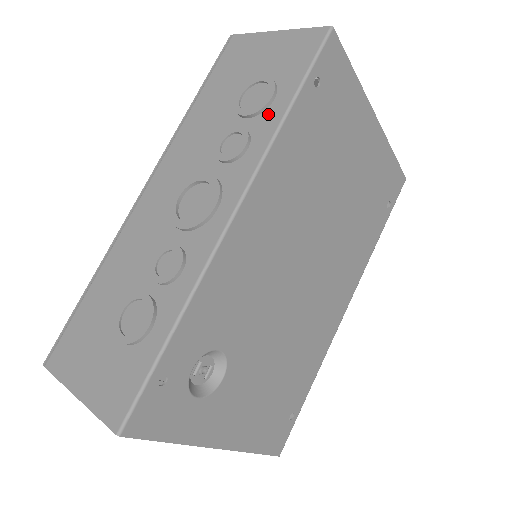
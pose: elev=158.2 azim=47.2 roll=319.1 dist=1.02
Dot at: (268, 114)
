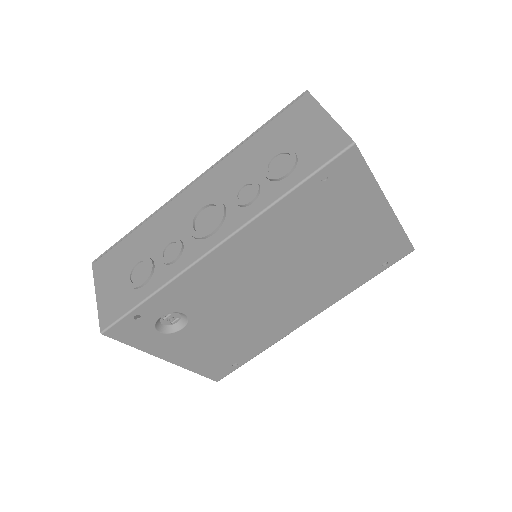
Dot at: (277, 186)
